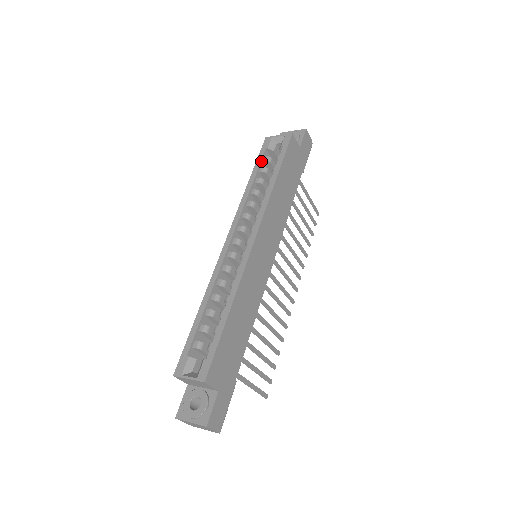
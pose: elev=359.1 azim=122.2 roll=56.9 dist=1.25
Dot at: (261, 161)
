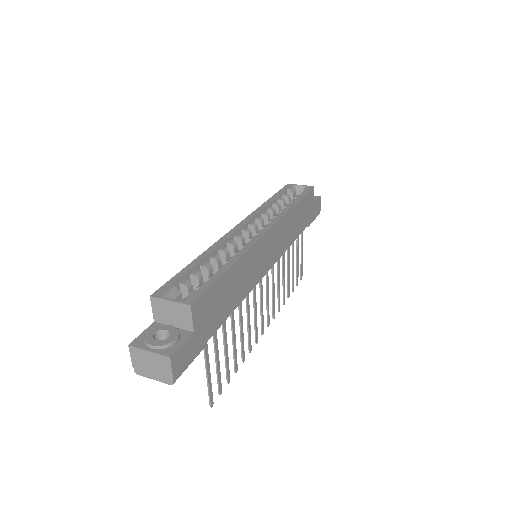
Dot at: (281, 193)
